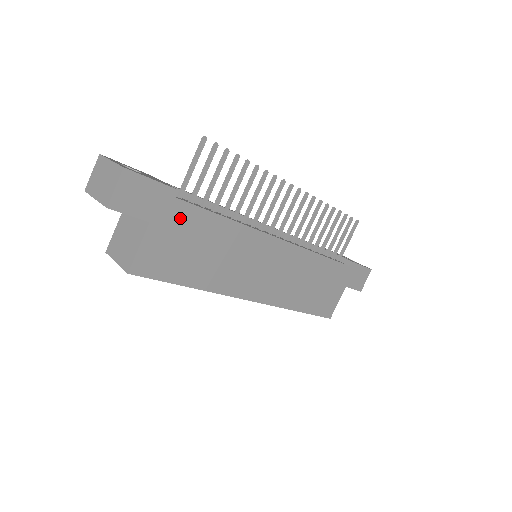
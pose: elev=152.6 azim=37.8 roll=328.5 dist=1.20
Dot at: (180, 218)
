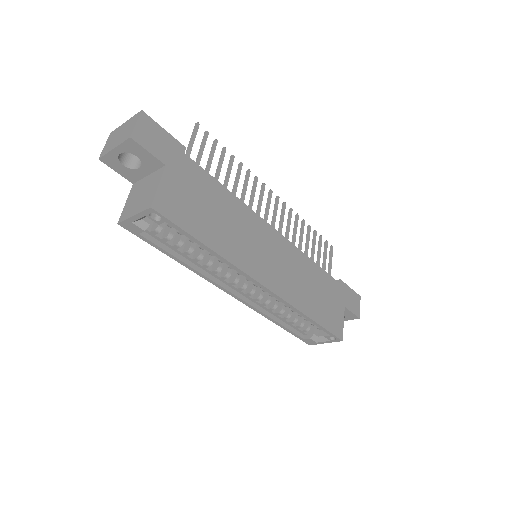
Dot at: (190, 173)
